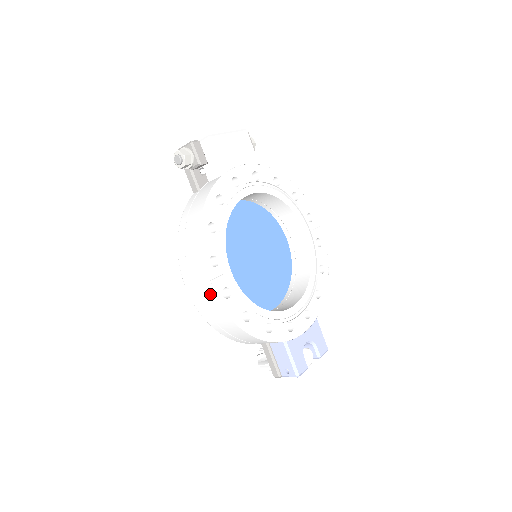
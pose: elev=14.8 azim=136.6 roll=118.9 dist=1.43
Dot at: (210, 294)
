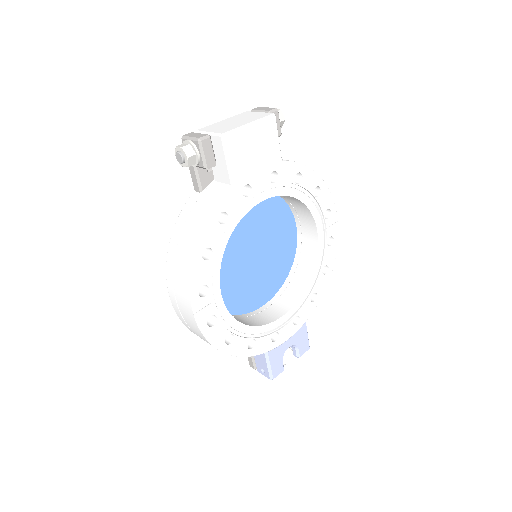
Dot at: (194, 323)
